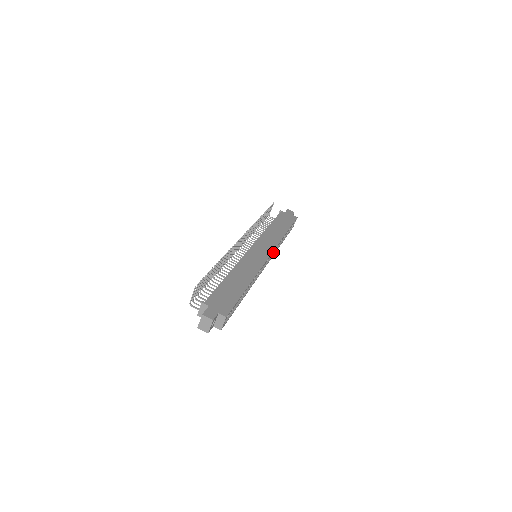
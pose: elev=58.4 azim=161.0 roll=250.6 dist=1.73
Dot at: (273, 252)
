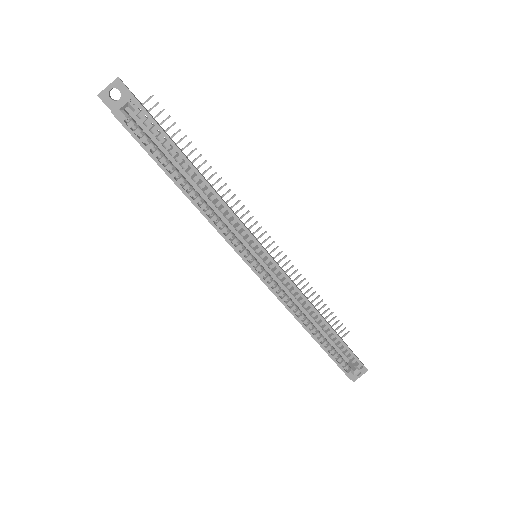
Dot at: (284, 301)
